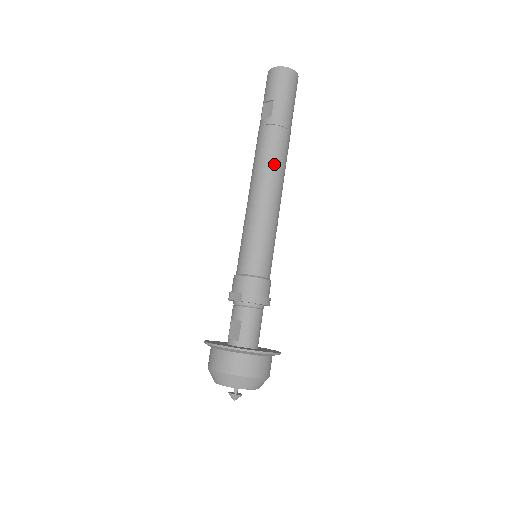
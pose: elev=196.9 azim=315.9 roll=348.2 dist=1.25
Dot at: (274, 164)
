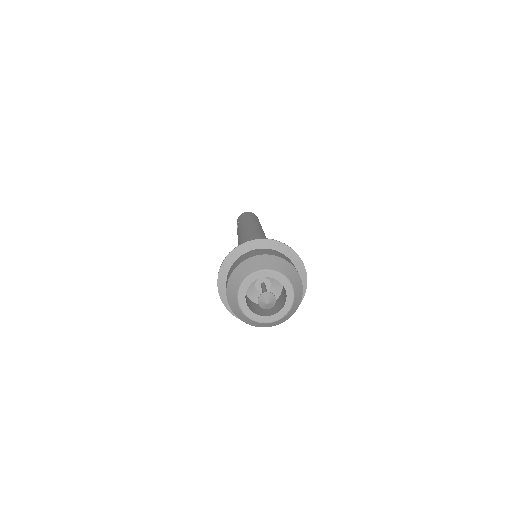
Dot at: (245, 226)
